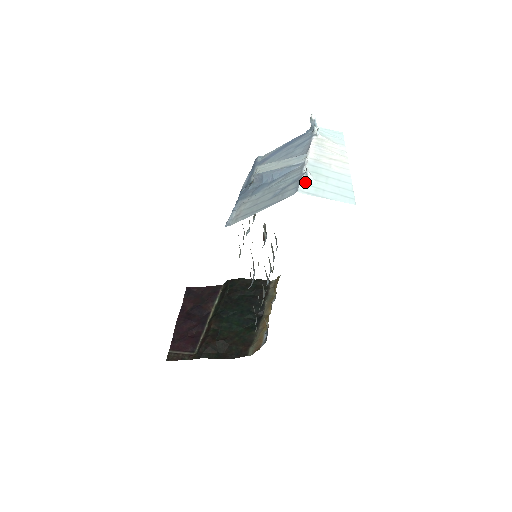
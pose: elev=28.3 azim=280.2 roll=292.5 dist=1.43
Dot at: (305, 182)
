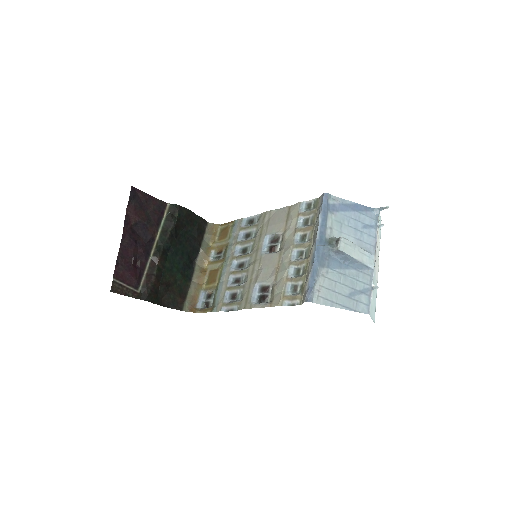
Dot at: (371, 300)
